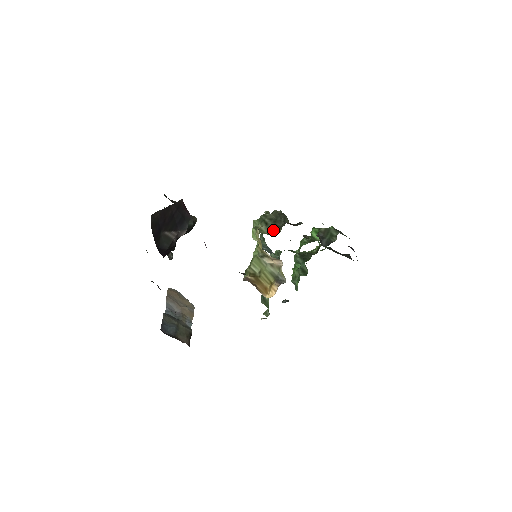
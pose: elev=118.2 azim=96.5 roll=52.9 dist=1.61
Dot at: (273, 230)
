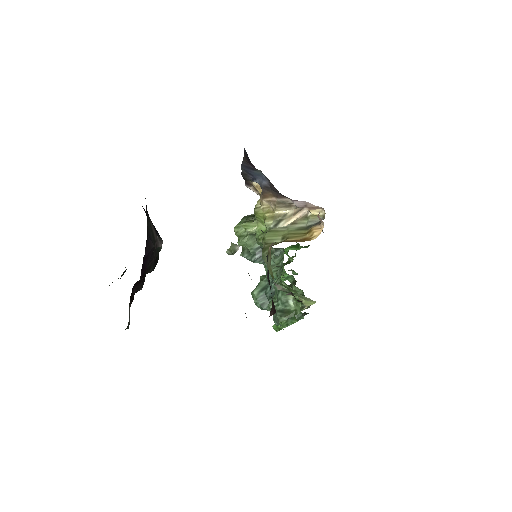
Dot at: occluded
